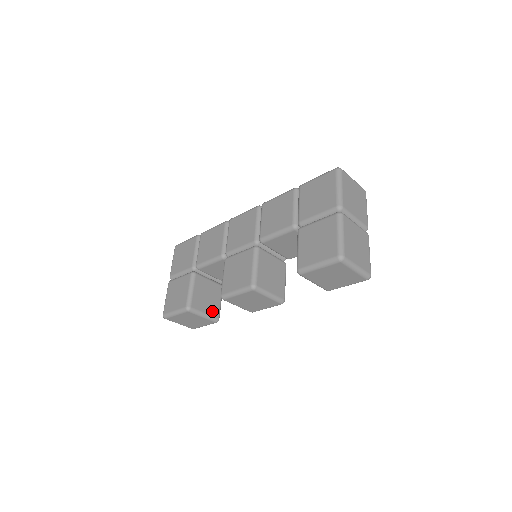
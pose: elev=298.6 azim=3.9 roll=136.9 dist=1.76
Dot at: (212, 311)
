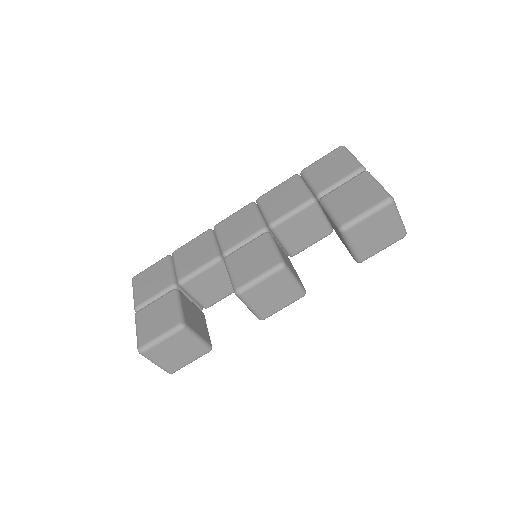
Dot at: (204, 335)
